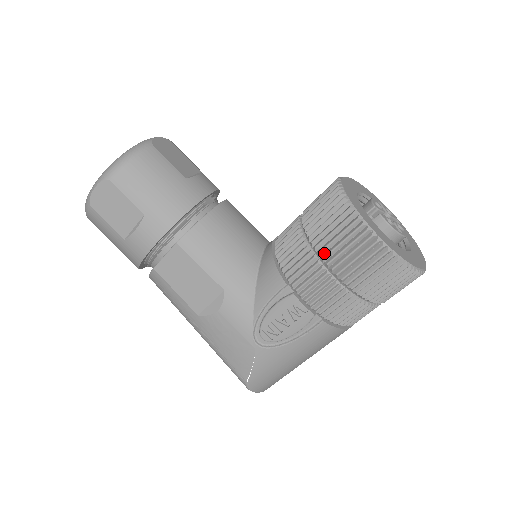
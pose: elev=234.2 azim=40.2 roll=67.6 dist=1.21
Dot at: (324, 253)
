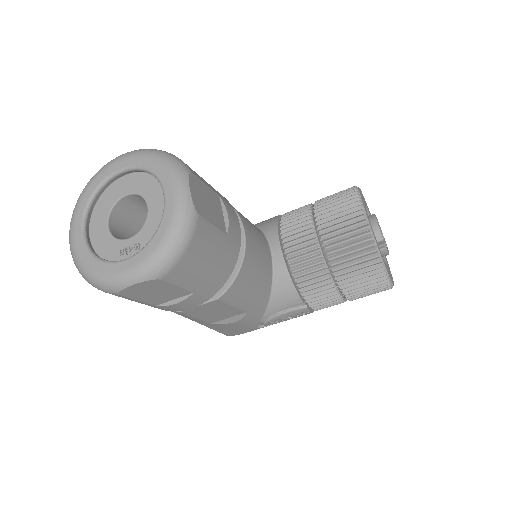
Dot at: (345, 288)
